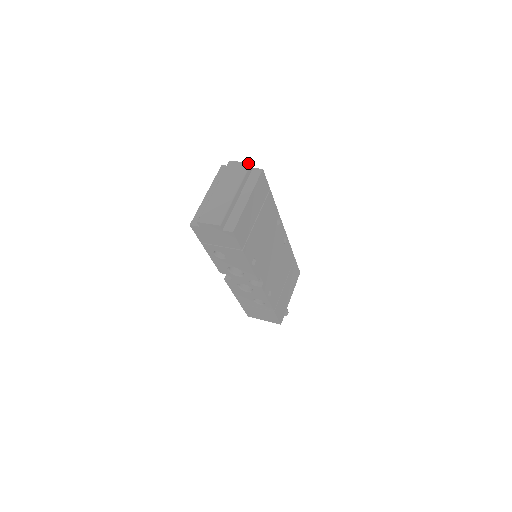
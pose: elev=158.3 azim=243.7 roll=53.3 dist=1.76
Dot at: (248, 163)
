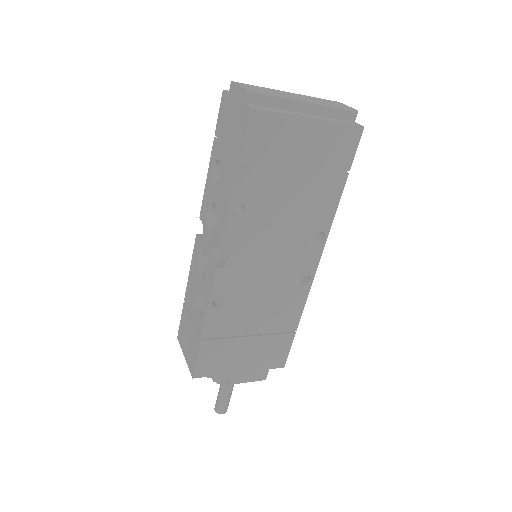
Dot at: (355, 109)
